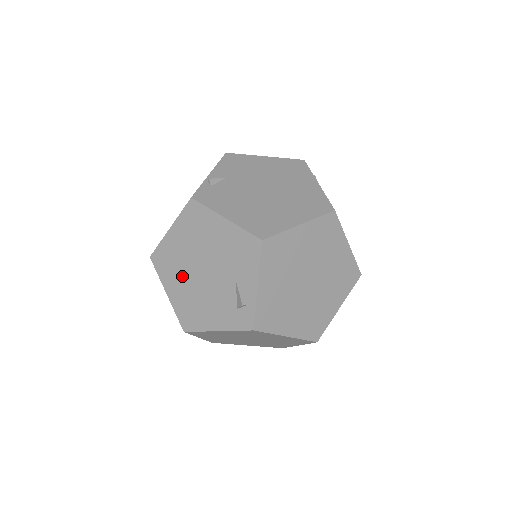
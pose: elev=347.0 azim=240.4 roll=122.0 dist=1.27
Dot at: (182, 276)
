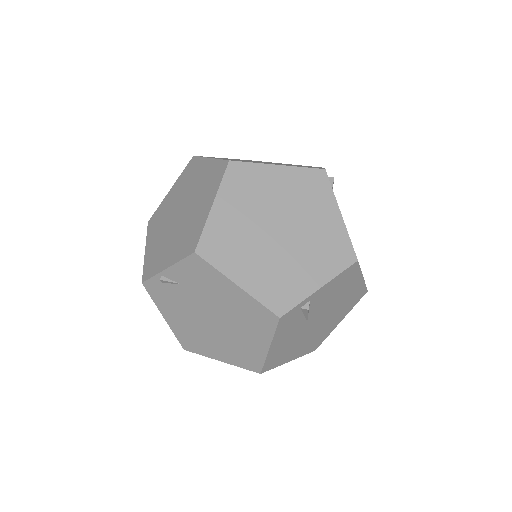
Dot at: occluded
